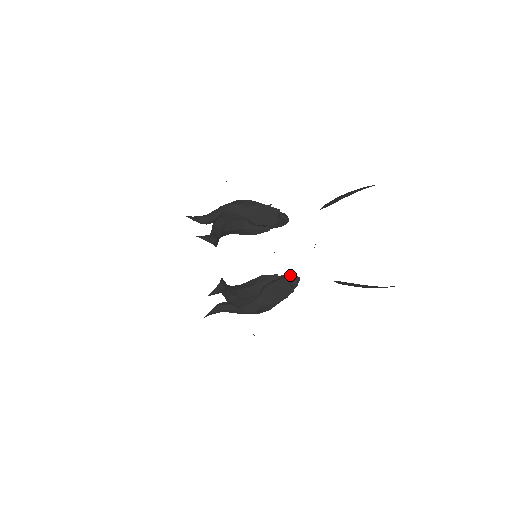
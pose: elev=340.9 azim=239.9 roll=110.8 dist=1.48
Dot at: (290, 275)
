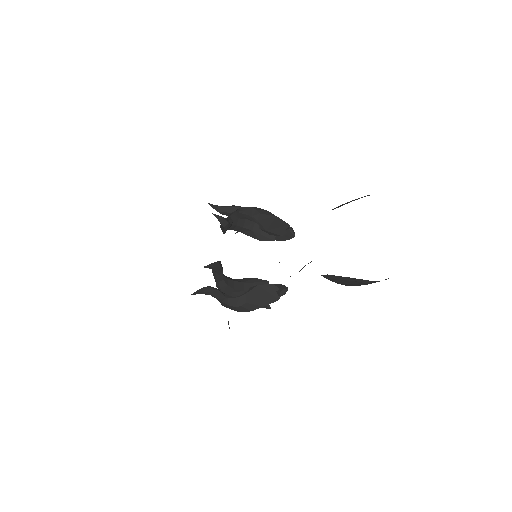
Dot at: (280, 285)
